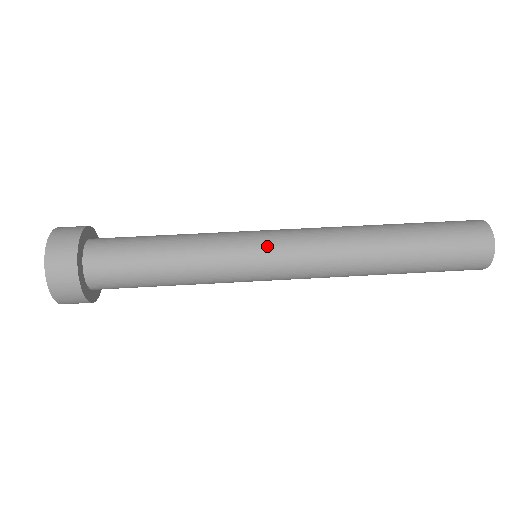
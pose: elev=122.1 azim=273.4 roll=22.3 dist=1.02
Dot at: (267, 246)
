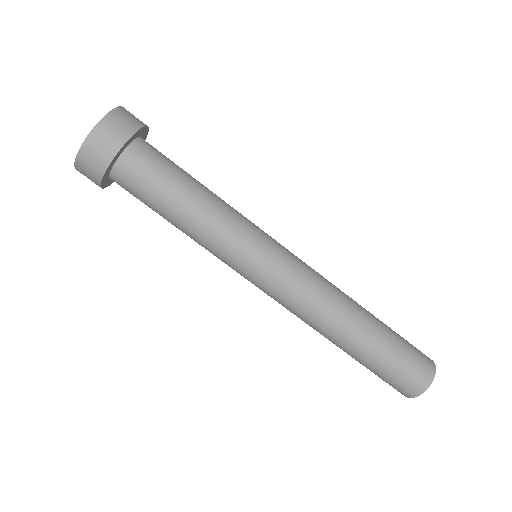
Dot at: (251, 281)
